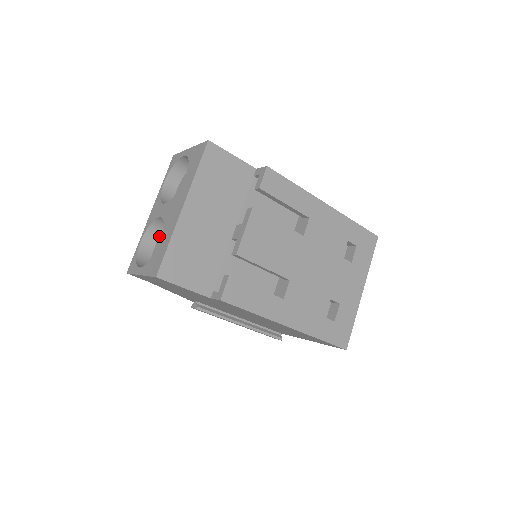
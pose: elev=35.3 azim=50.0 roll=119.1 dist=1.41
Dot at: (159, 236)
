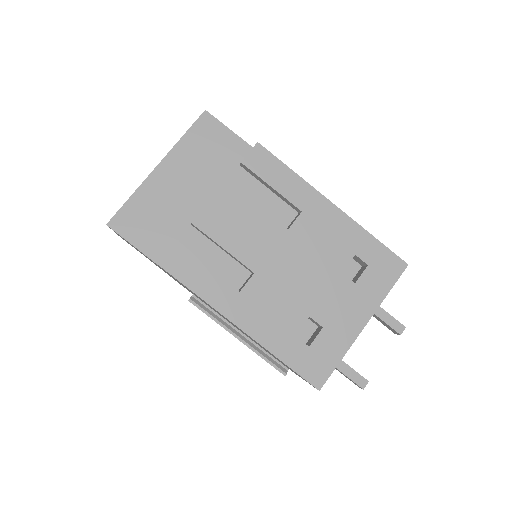
Dot at: occluded
